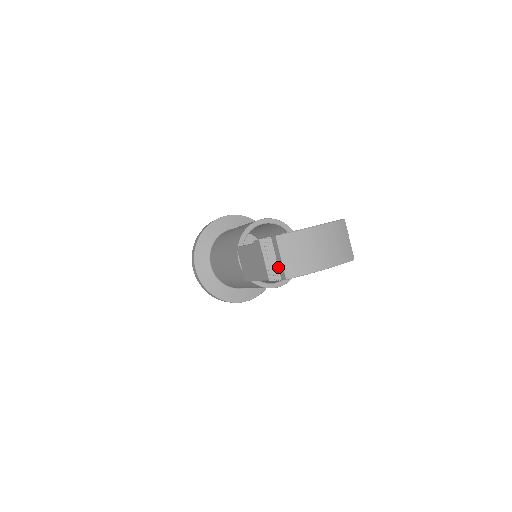
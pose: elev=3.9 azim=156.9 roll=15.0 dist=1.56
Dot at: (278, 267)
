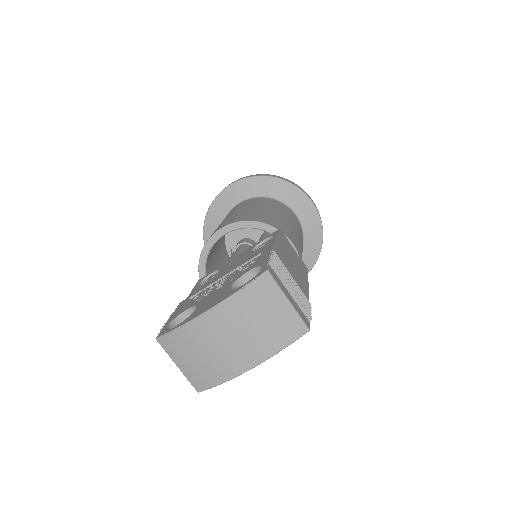
Dot at: occluded
